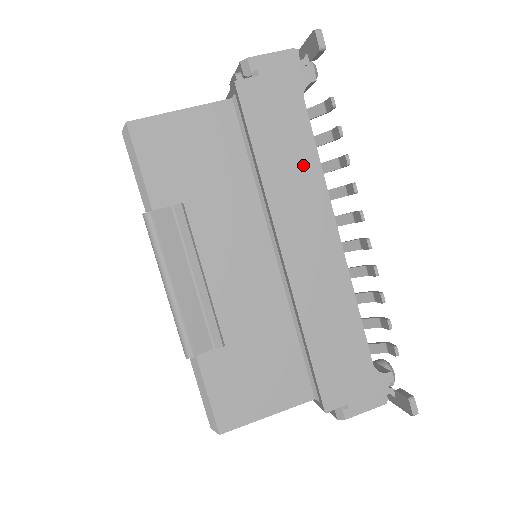
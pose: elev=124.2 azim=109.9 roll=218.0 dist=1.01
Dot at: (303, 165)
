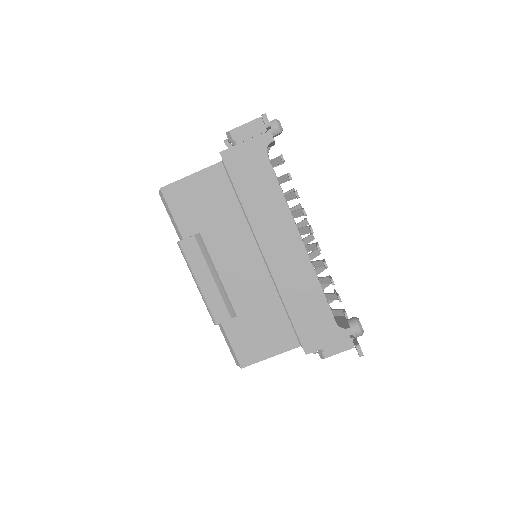
Dot at: (272, 199)
